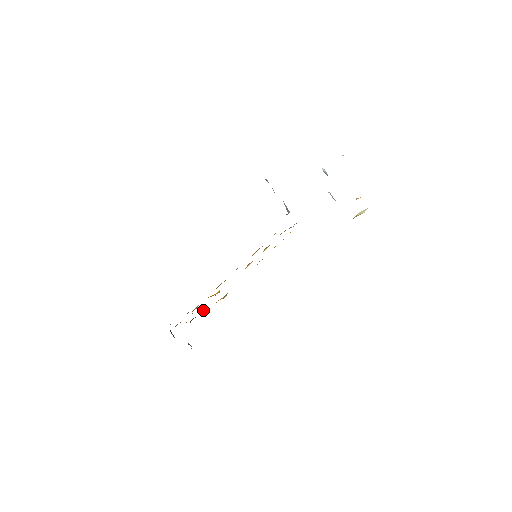
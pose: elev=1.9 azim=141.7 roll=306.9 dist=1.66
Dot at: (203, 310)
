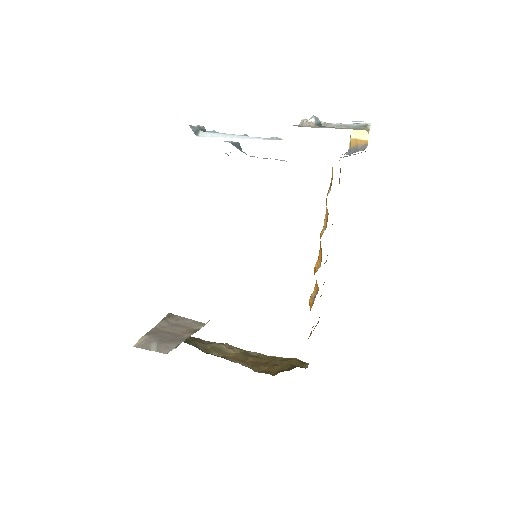
Dot at: occluded
